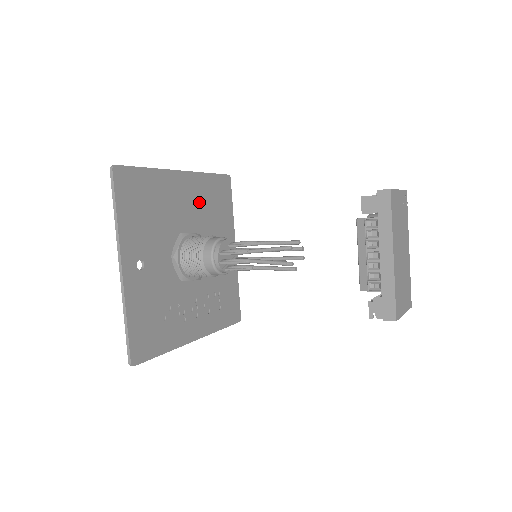
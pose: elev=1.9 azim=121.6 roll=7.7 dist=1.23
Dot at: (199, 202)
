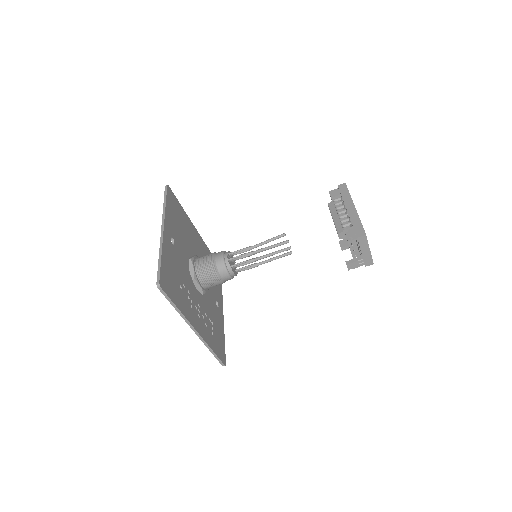
Dot at: occluded
